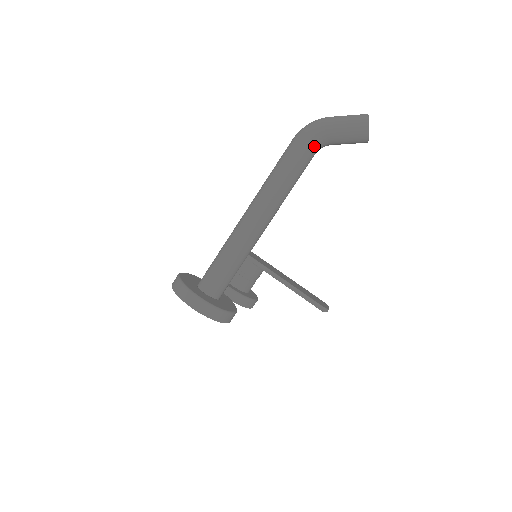
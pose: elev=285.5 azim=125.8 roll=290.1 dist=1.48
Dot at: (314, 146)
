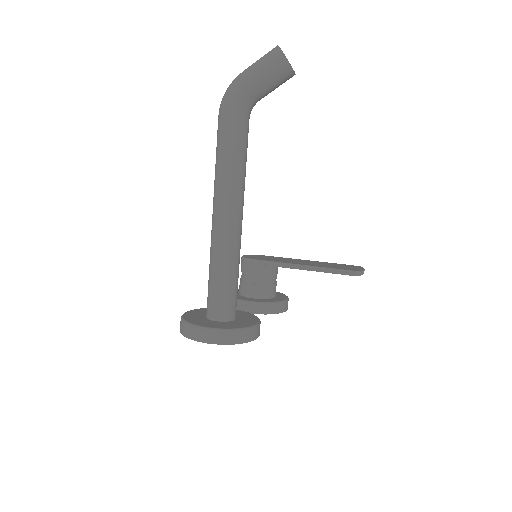
Dot at: (242, 111)
